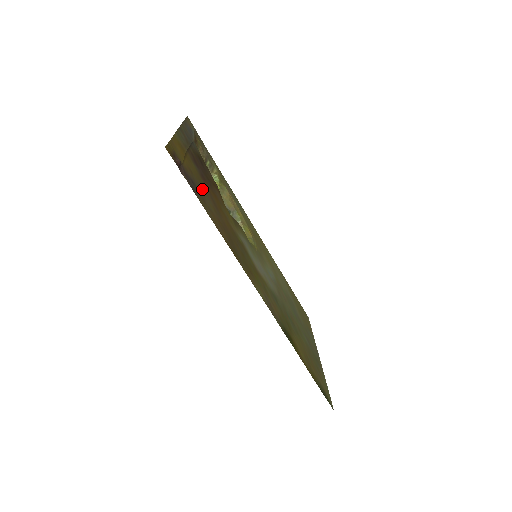
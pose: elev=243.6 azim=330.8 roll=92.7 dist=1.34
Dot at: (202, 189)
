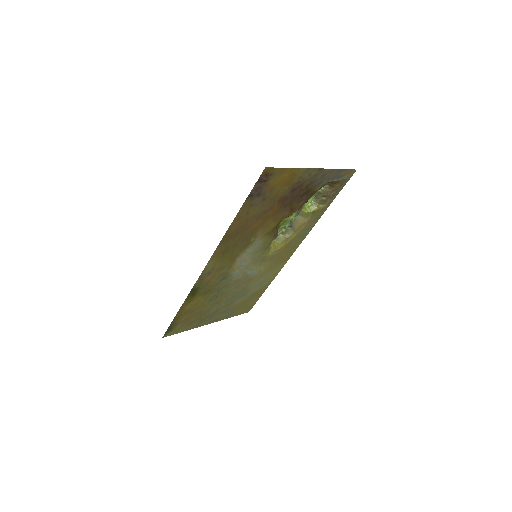
Dot at: (265, 201)
